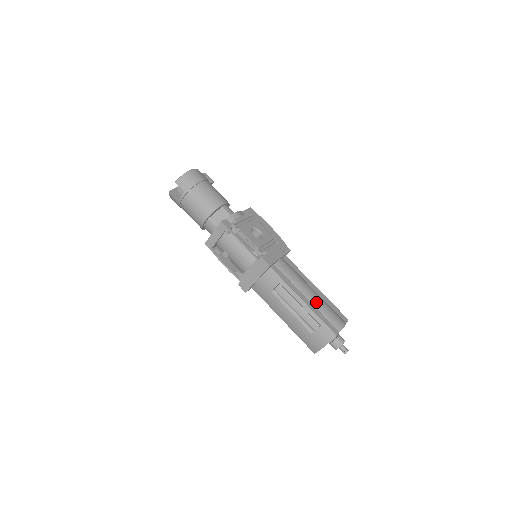
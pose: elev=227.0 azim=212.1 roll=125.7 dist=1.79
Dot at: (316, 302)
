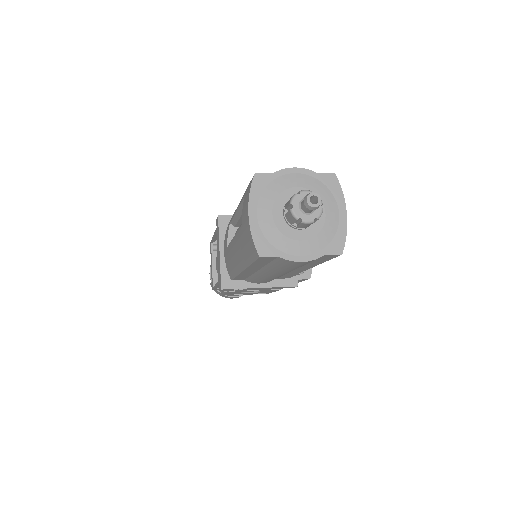
Dot at: occluded
